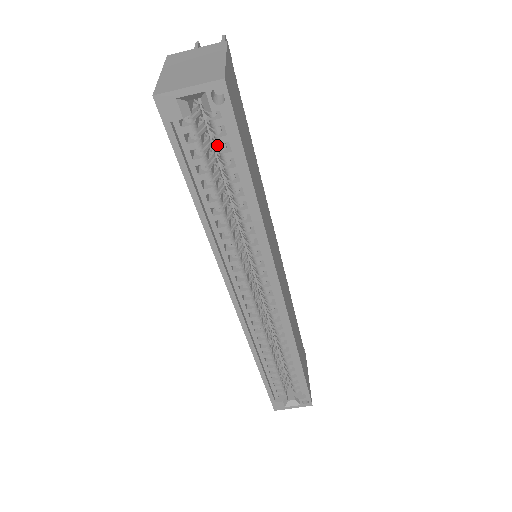
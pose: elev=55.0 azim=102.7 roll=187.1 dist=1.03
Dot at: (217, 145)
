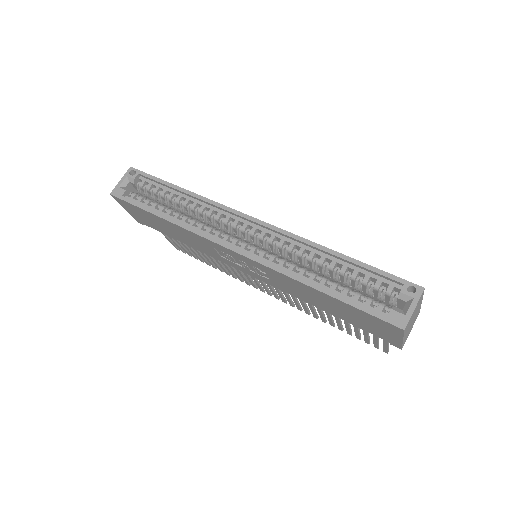
Dot at: (153, 195)
